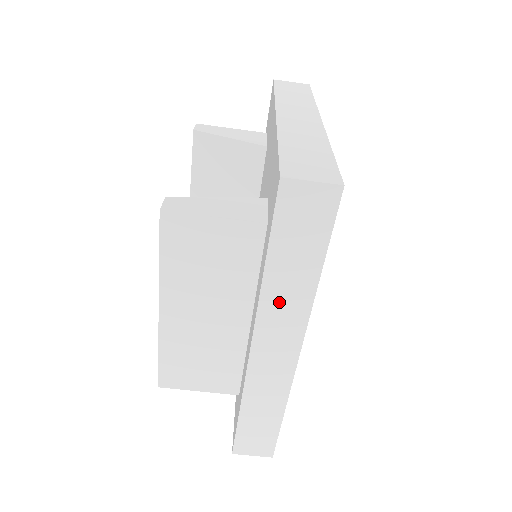
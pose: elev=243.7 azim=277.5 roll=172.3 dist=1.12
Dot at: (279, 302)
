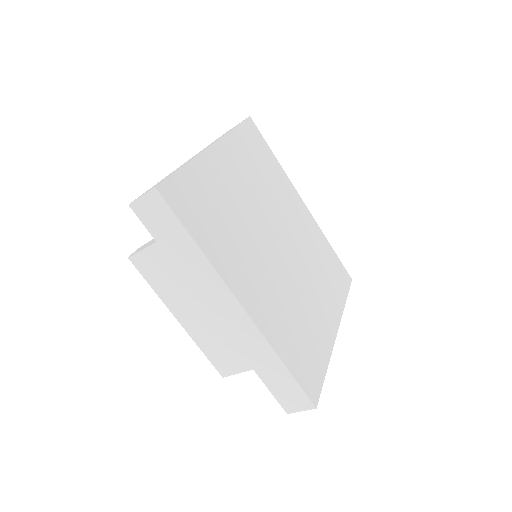
Dot at: (198, 278)
